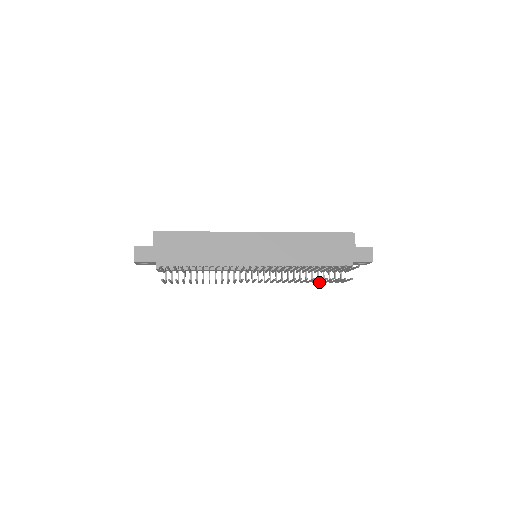
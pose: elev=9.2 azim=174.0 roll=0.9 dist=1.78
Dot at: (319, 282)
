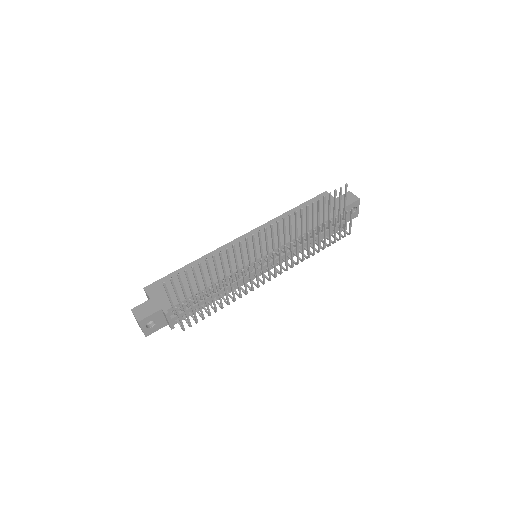
Dot at: (329, 241)
